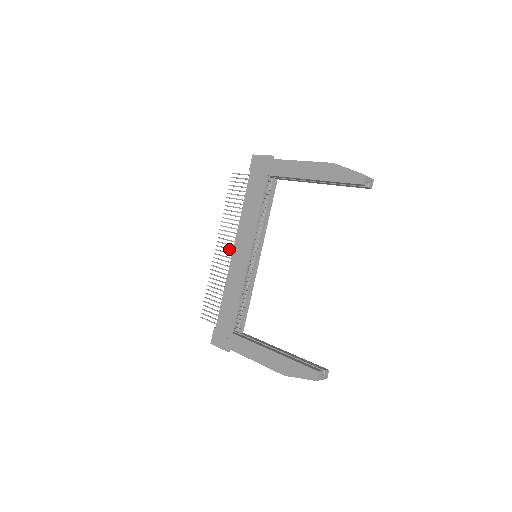
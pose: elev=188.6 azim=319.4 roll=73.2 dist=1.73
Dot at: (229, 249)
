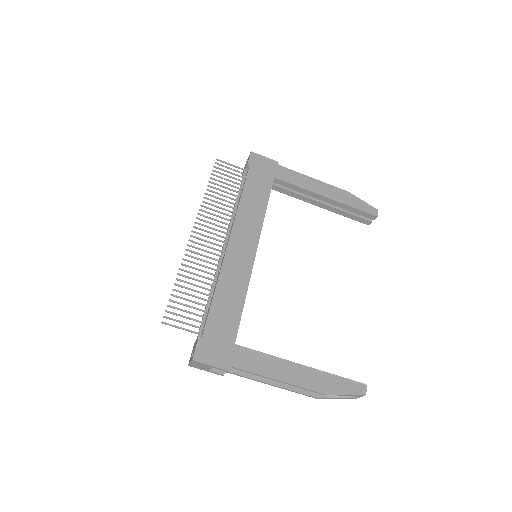
Dot at: (218, 239)
